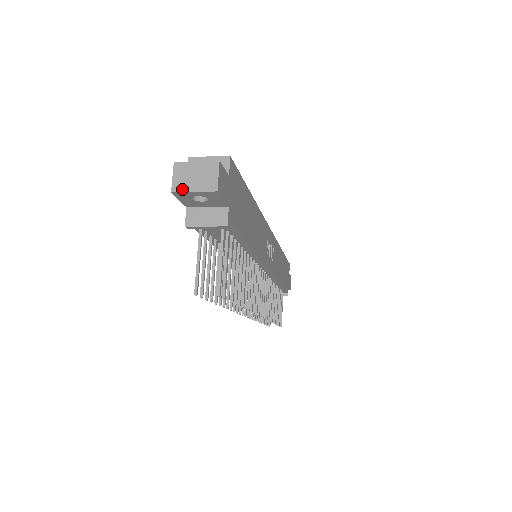
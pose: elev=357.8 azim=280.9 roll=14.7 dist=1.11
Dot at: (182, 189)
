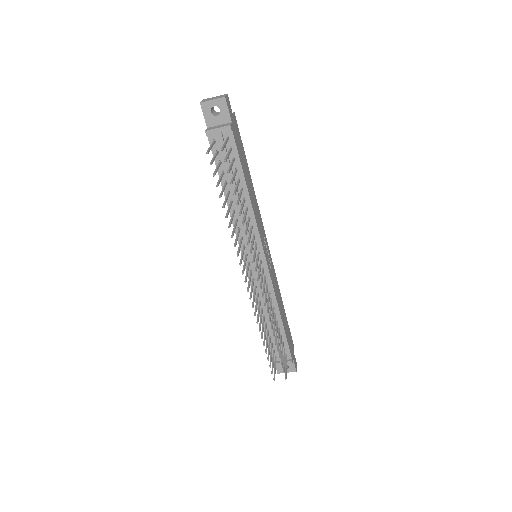
Dot at: (206, 101)
